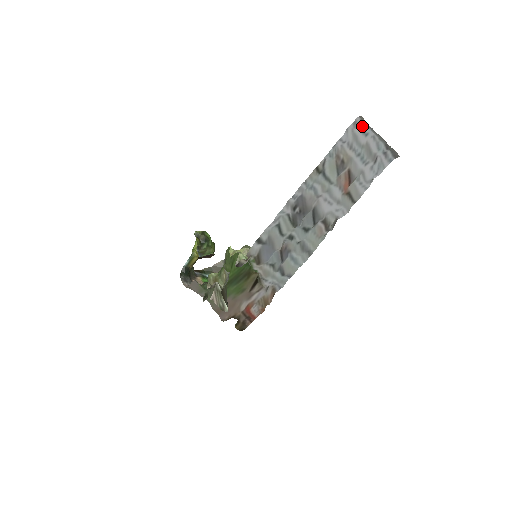
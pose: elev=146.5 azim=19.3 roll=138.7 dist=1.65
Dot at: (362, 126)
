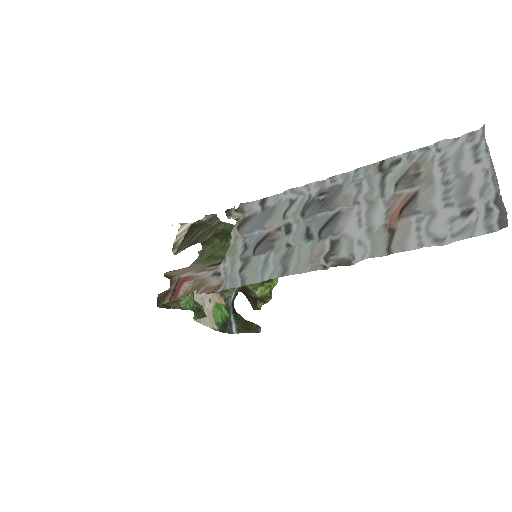
Dot at: (480, 146)
